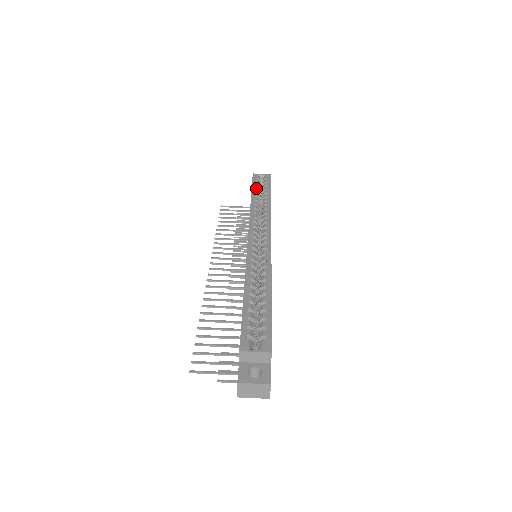
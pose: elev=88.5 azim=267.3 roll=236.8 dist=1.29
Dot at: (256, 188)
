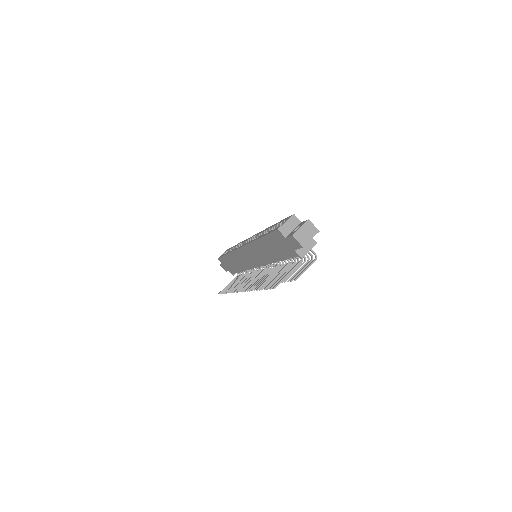
Dot at: occluded
